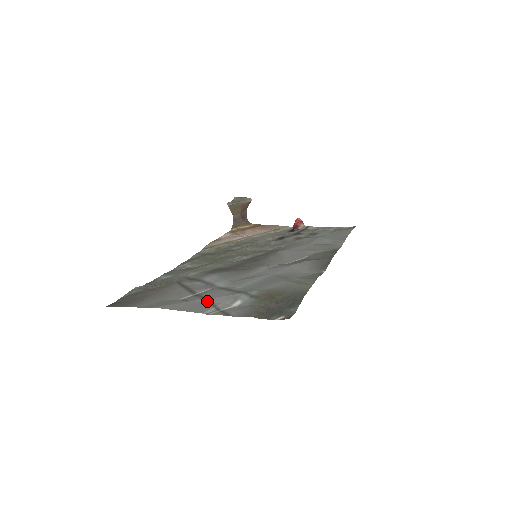
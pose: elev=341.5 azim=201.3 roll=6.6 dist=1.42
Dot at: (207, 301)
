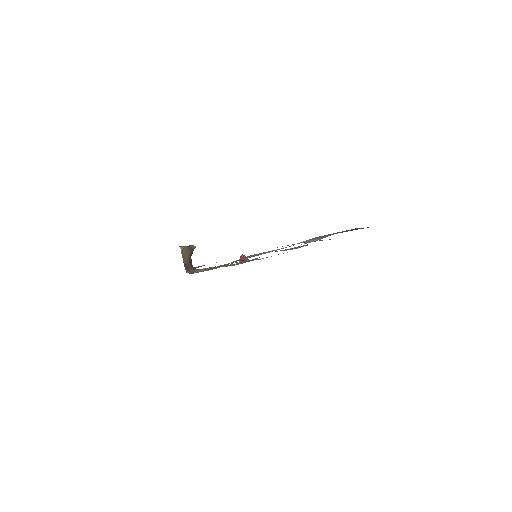
Dot at: (287, 245)
